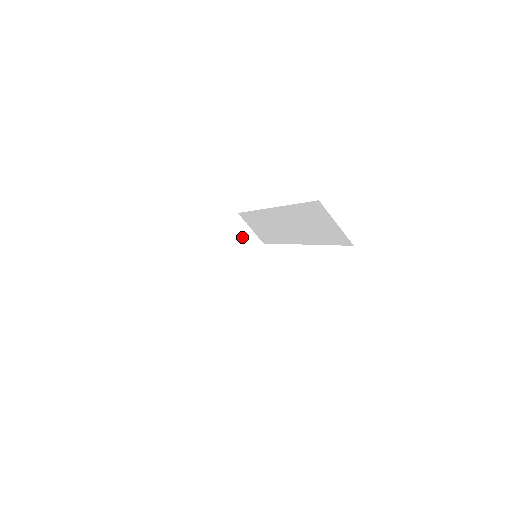
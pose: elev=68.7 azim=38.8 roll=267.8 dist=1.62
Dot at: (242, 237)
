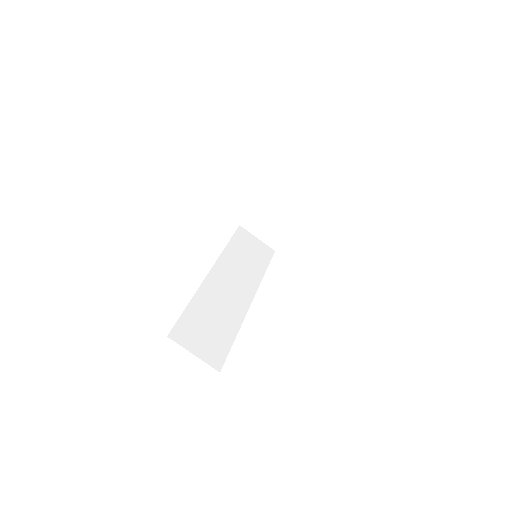
Dot at: (294, 192)
